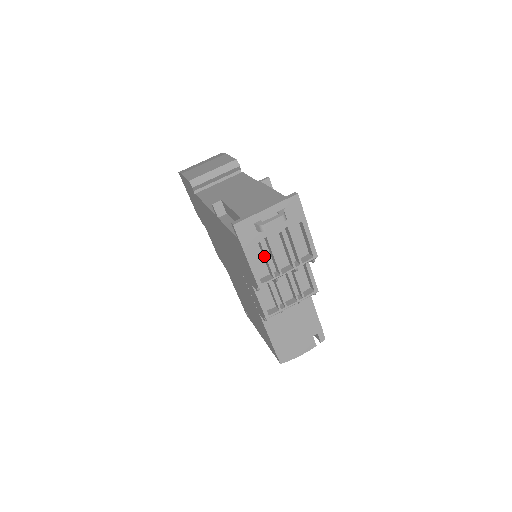
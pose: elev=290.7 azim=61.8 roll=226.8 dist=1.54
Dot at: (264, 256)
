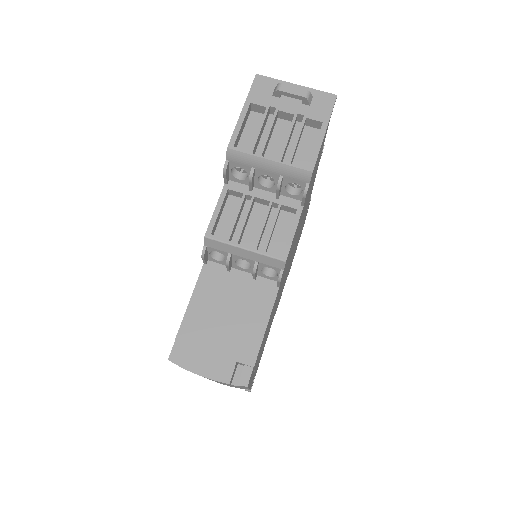
Dot at: (259, 129)
